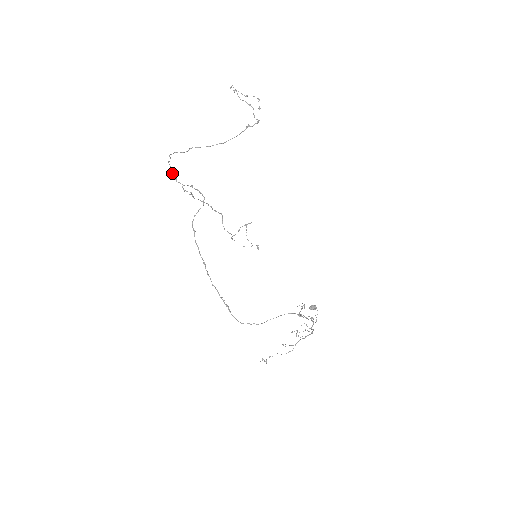
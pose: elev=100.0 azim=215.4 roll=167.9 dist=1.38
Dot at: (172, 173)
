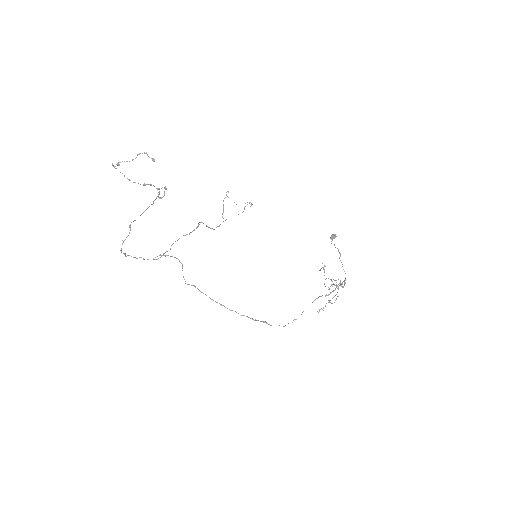
Dot at: (136, 258)
